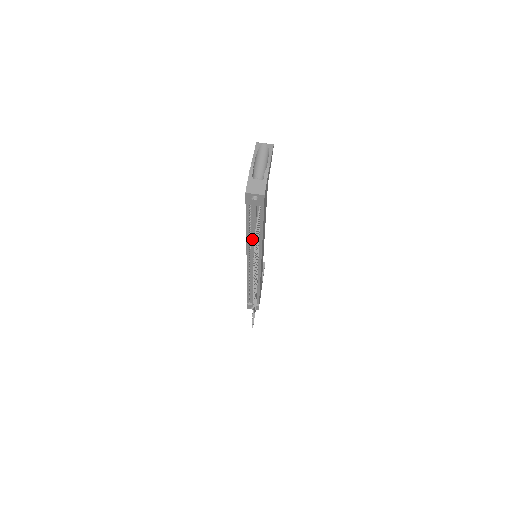
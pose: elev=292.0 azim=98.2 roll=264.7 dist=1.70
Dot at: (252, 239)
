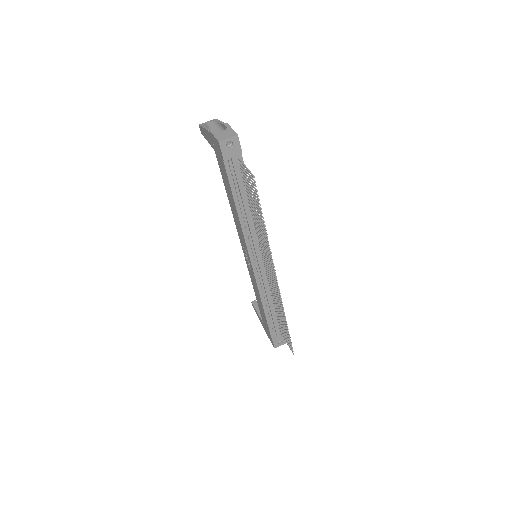
Dot at: (245, 219)
